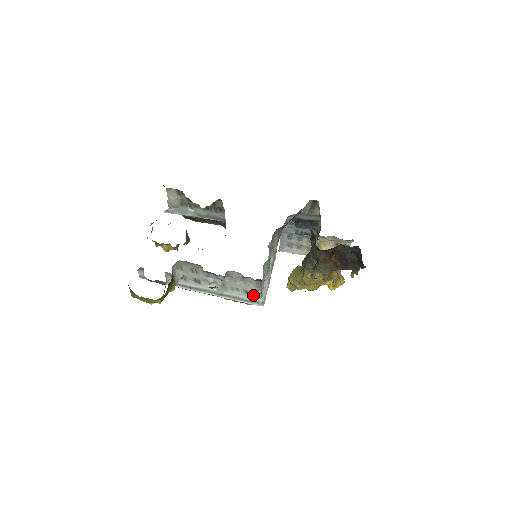
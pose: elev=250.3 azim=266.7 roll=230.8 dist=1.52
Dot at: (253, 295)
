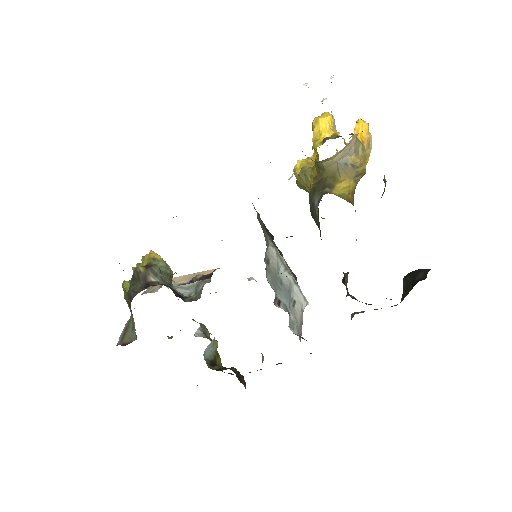
Dot at: occluded
